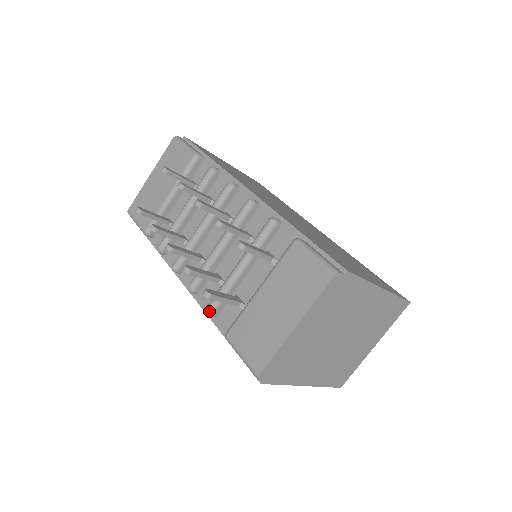
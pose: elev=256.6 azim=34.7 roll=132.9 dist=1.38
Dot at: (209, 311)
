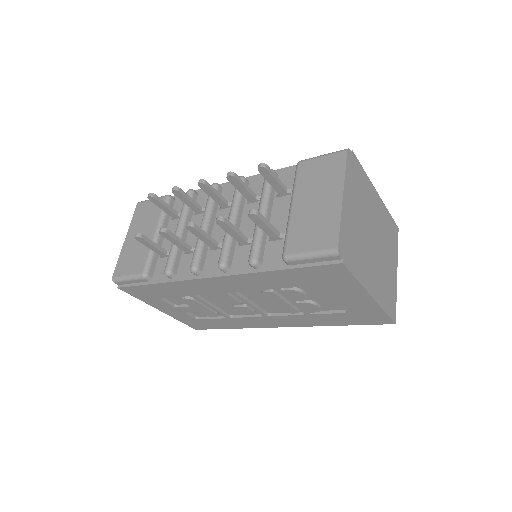
Dot at: (253, 258)
